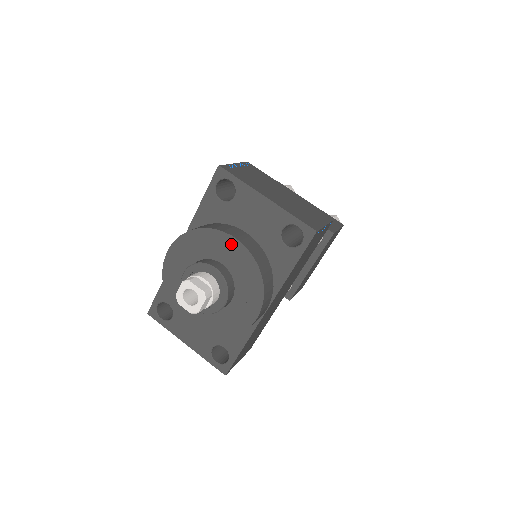
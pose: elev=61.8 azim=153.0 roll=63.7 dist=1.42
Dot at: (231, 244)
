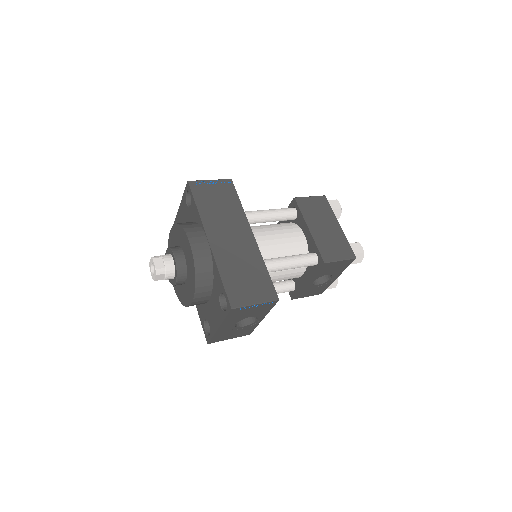
Dot at: (171, 236)
